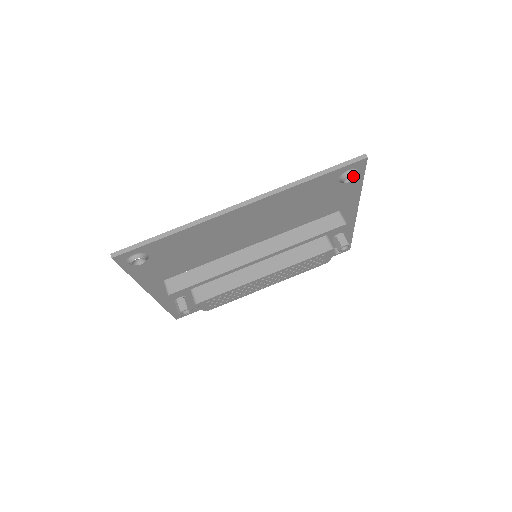
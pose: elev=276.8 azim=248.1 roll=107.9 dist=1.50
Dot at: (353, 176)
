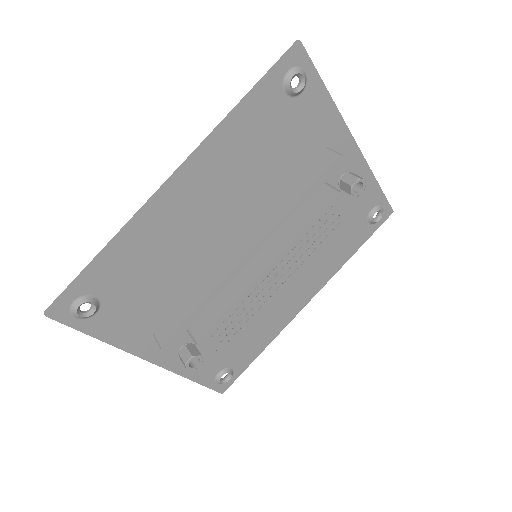
Dot at: (301, 79)
